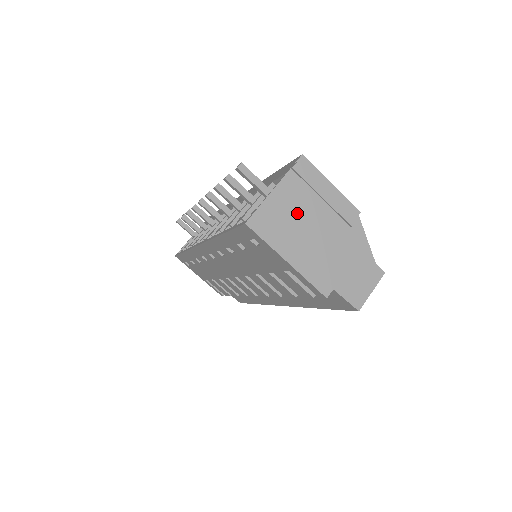
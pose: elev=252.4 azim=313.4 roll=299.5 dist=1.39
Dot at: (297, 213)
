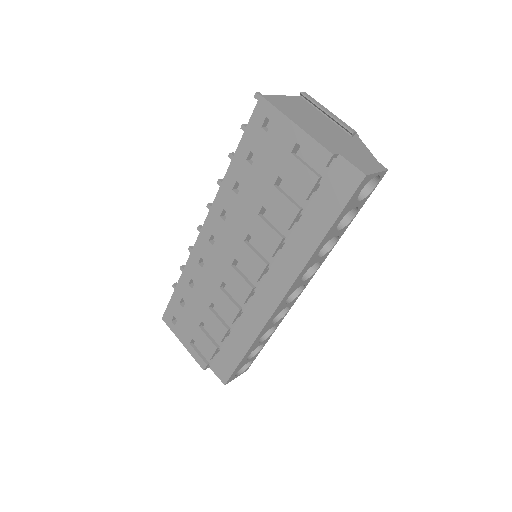
Dot at: (304, 111)
